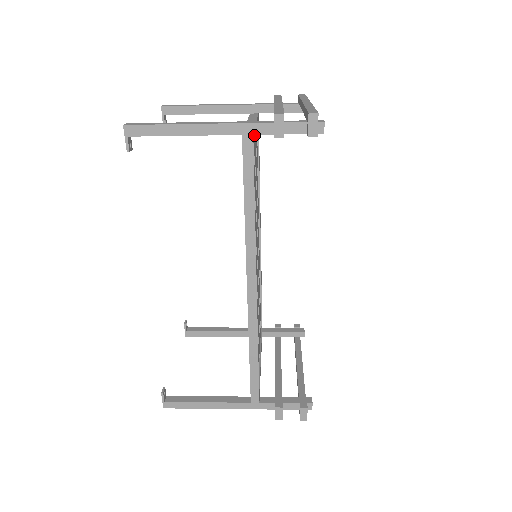
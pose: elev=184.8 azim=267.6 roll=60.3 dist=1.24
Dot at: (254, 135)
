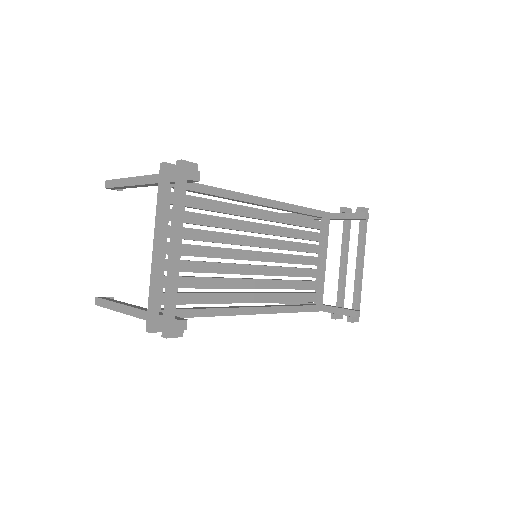
Dot at: occluded
